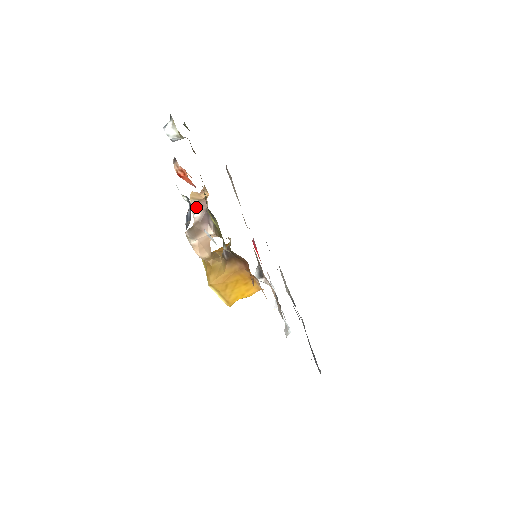
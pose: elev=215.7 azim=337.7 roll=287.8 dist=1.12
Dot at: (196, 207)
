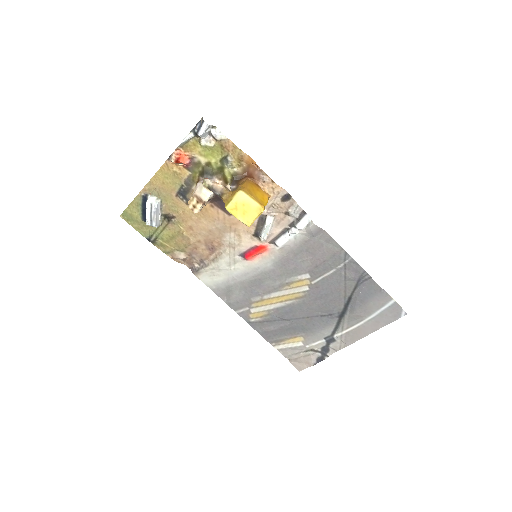
Dot at: (198, 183)
